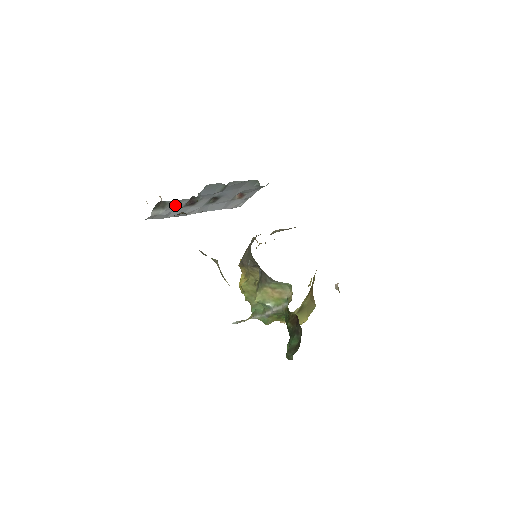
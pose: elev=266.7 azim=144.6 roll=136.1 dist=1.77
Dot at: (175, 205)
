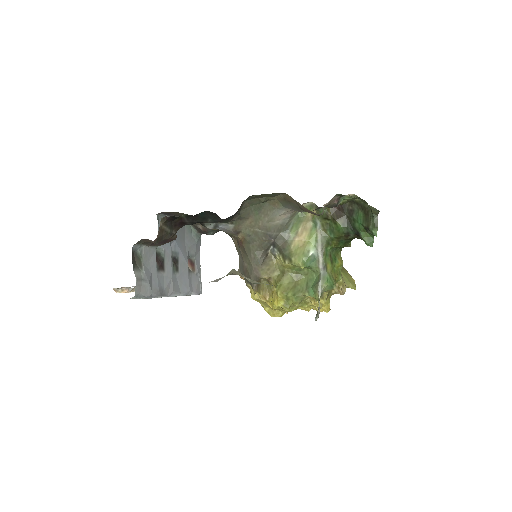
Dot at: (148, 263)
